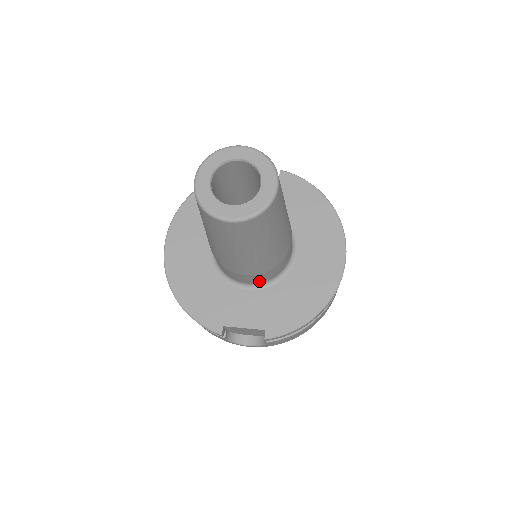
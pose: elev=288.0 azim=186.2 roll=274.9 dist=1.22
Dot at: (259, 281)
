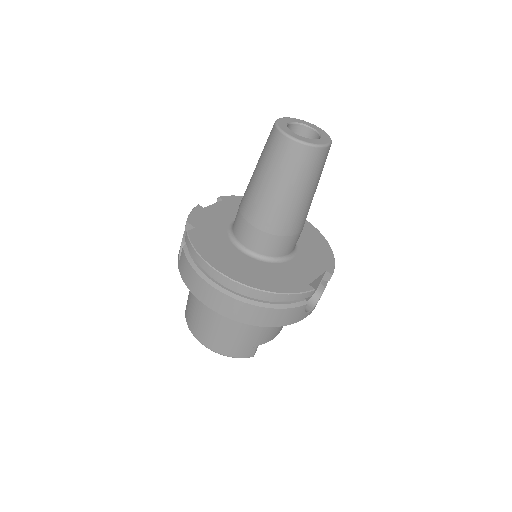
Dot at: occluded
